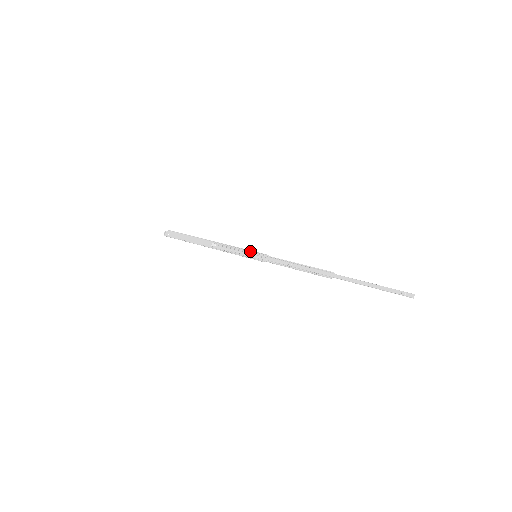
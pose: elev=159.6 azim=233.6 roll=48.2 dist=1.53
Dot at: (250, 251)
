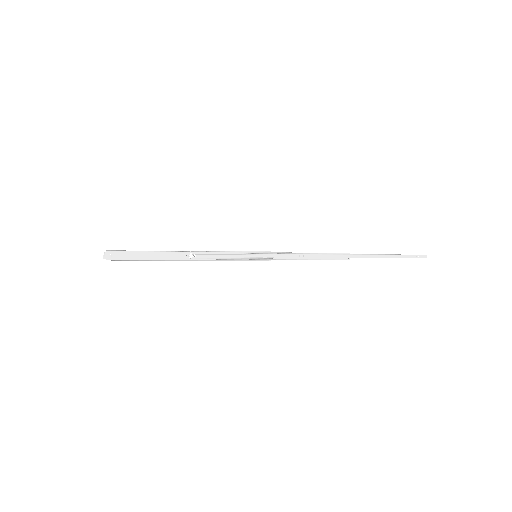
Dot at: (247, 252)
